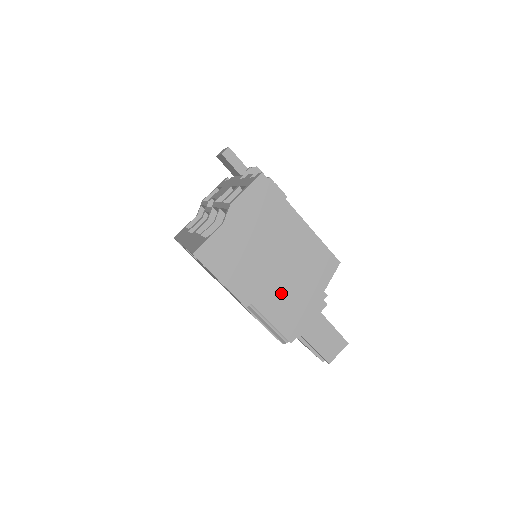
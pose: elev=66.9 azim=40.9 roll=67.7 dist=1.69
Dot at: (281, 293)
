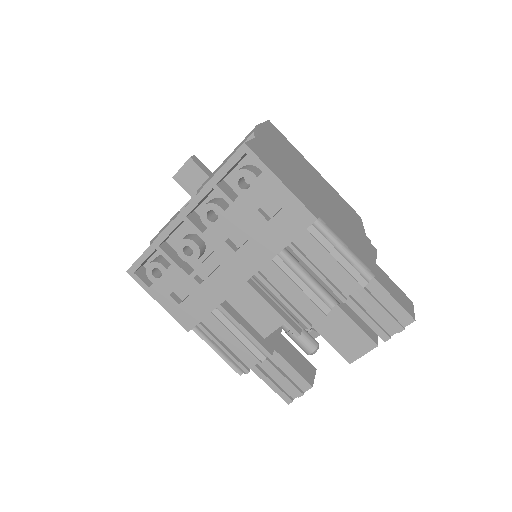
Dot at: (337, 220)
